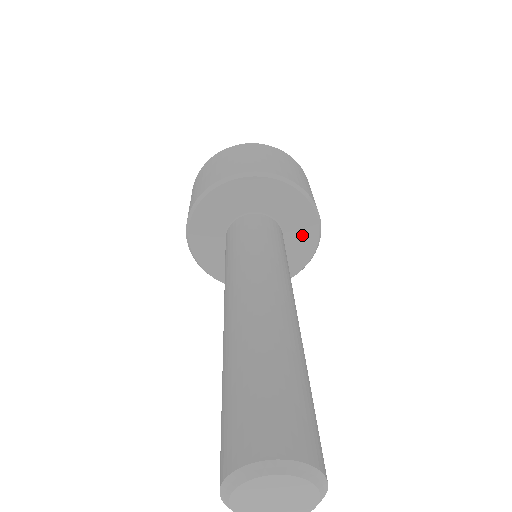
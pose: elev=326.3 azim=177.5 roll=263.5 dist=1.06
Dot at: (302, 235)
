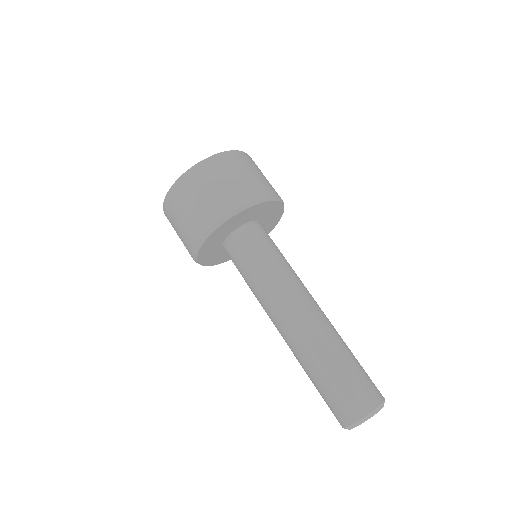
Dot at: occluded
